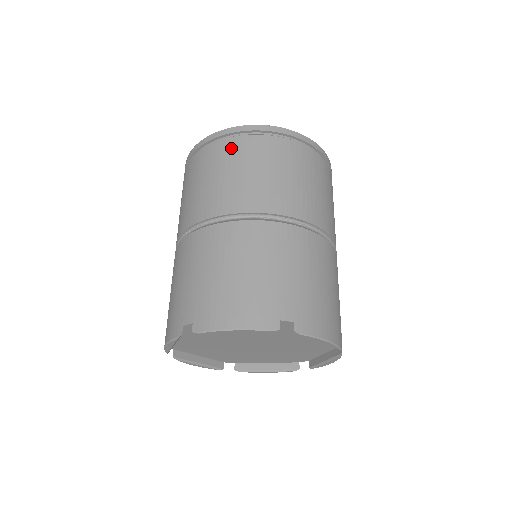
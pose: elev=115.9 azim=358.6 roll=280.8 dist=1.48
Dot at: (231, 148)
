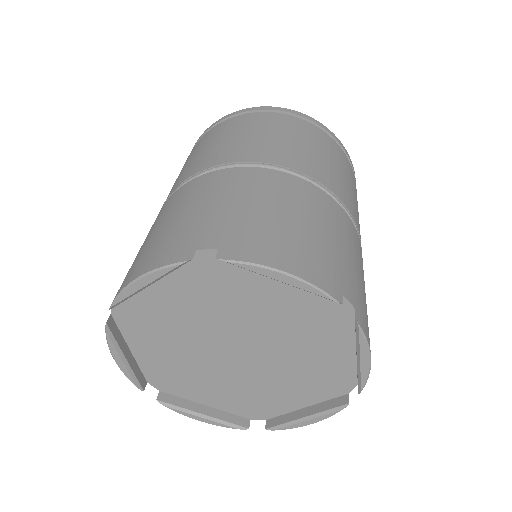
Dot at: (291, 122)
